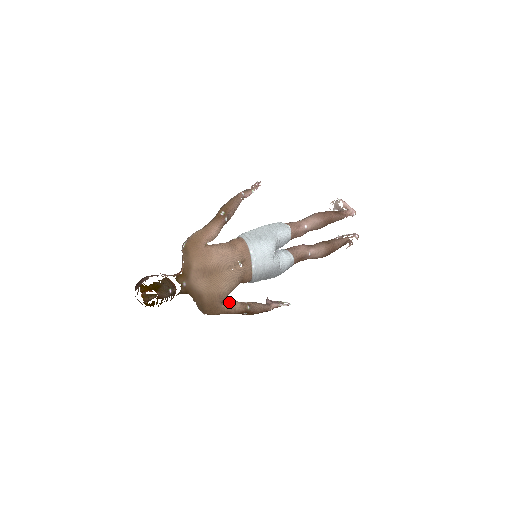
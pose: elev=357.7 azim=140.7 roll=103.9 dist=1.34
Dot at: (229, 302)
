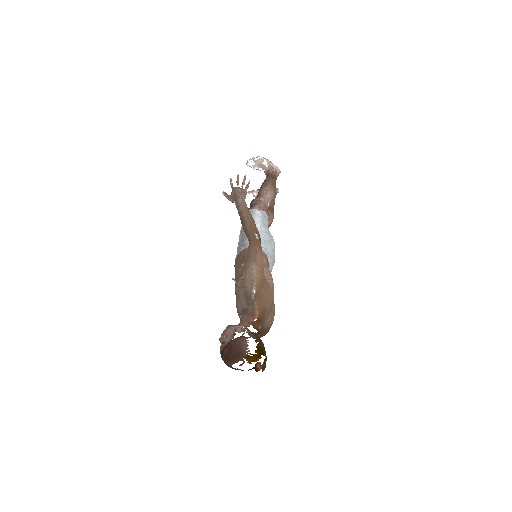
Dot at: occluded
